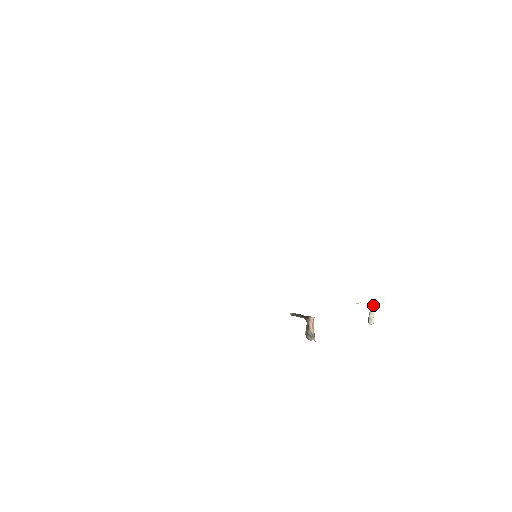
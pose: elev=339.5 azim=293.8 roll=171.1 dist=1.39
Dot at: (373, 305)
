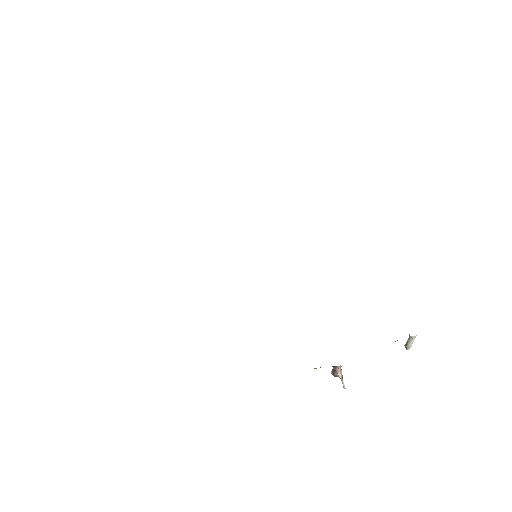
Dot at: (414, 337)
